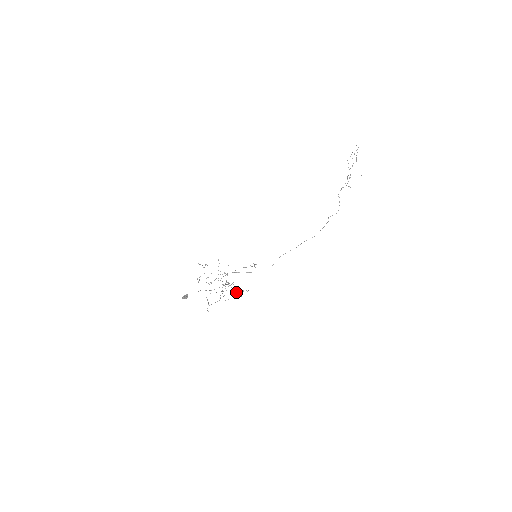
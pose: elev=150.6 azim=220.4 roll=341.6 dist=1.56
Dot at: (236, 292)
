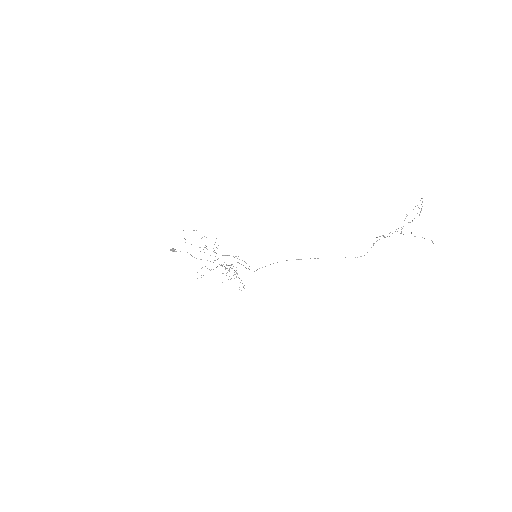
Dot at: occluded
